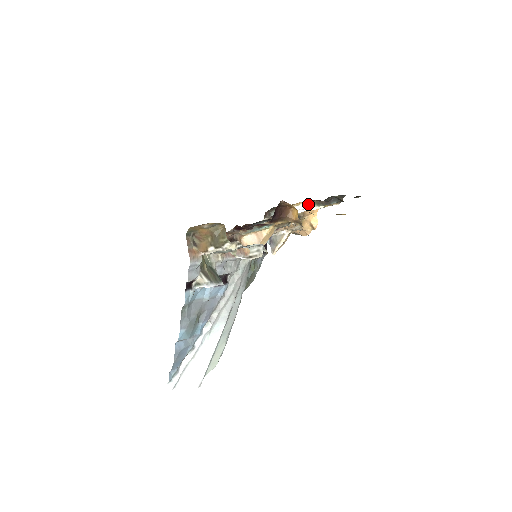
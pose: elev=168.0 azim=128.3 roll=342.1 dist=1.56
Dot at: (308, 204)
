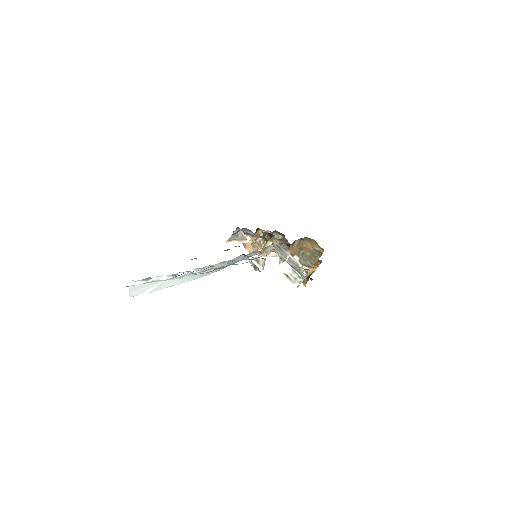
Dot at: occluded
